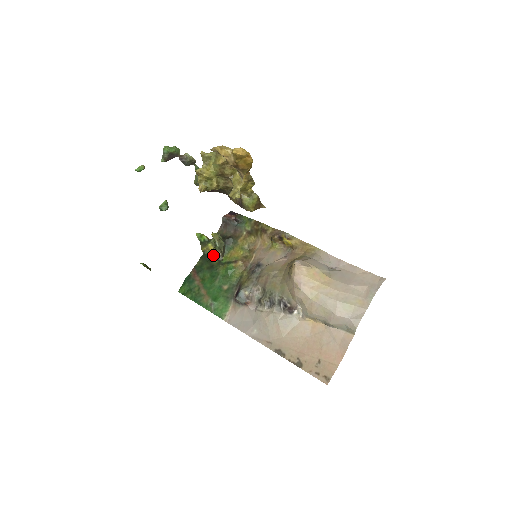
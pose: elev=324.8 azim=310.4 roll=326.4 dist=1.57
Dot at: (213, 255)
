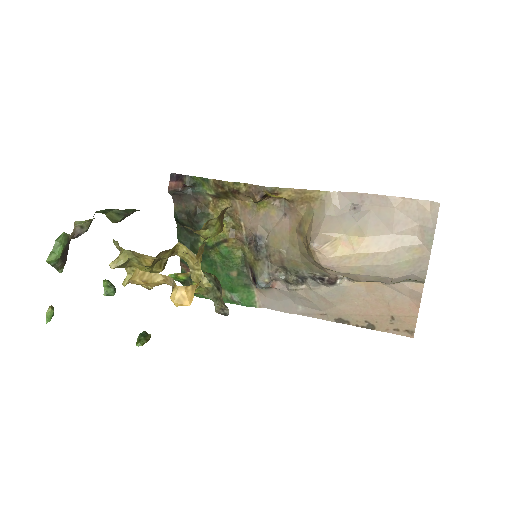
Dot at: occluded
